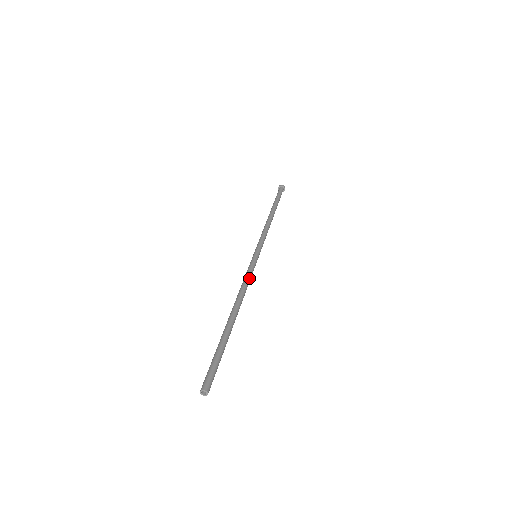
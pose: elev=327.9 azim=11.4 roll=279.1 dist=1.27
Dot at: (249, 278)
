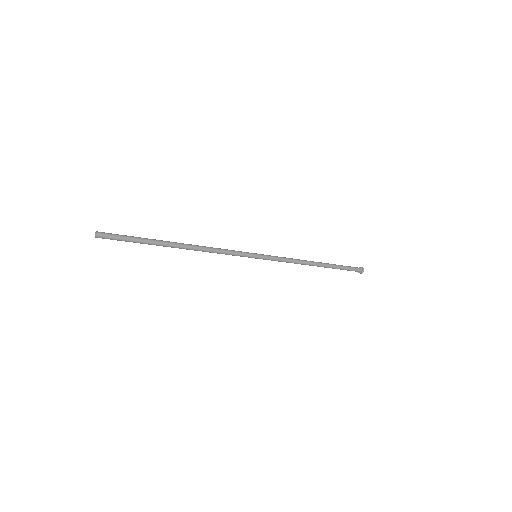
Dot at: (225, 250)
